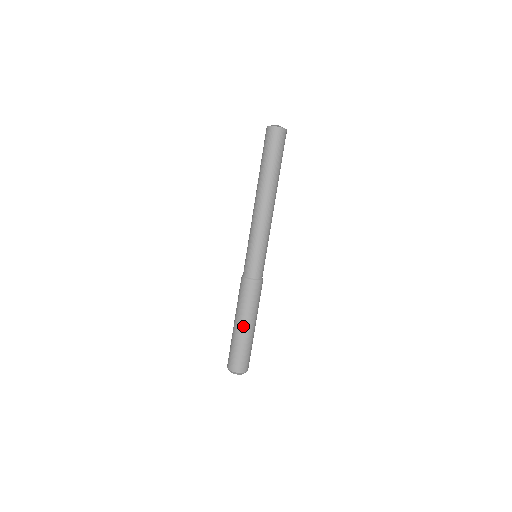
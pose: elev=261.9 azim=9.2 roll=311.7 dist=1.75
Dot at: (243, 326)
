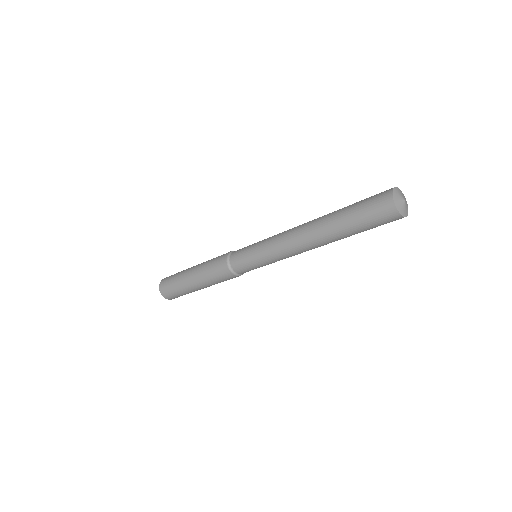
Dot at: occluded
